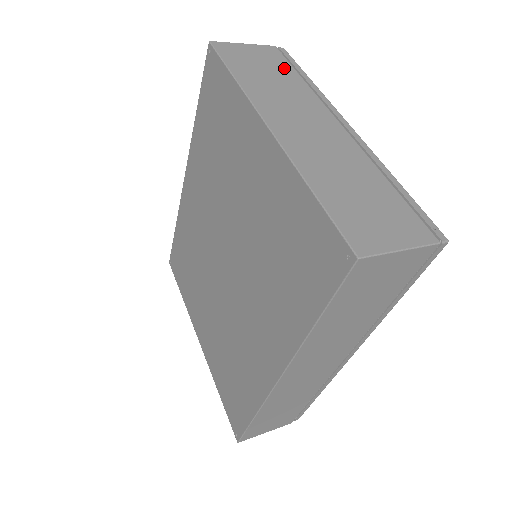
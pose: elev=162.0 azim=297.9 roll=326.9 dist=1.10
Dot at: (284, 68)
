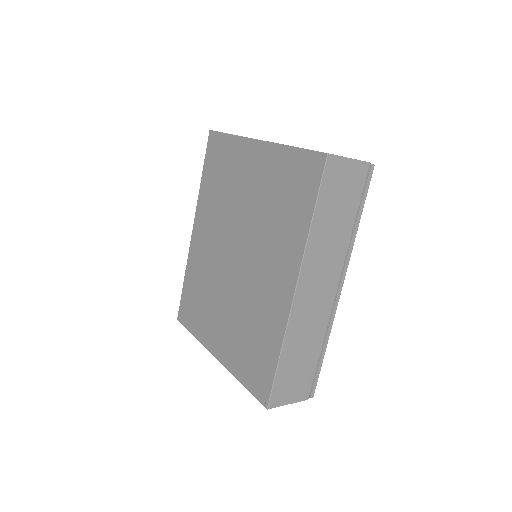
Dot at: occluded
